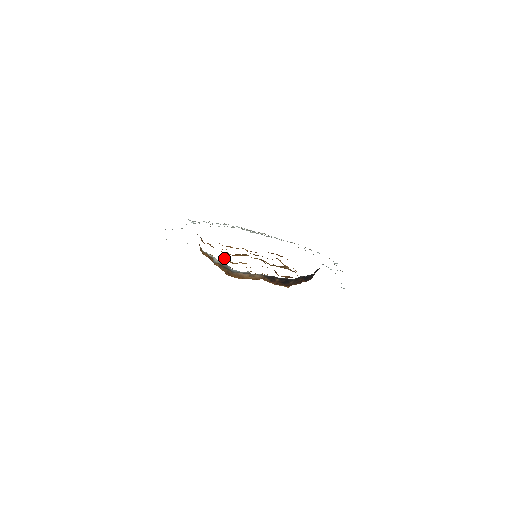
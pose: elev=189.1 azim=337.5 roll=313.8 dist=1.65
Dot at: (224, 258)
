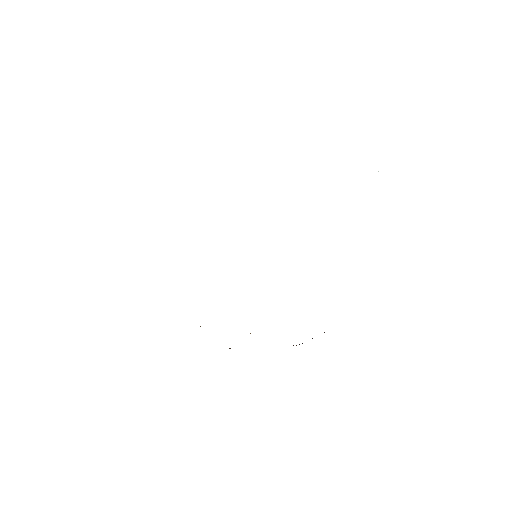
Dot at: occluded
